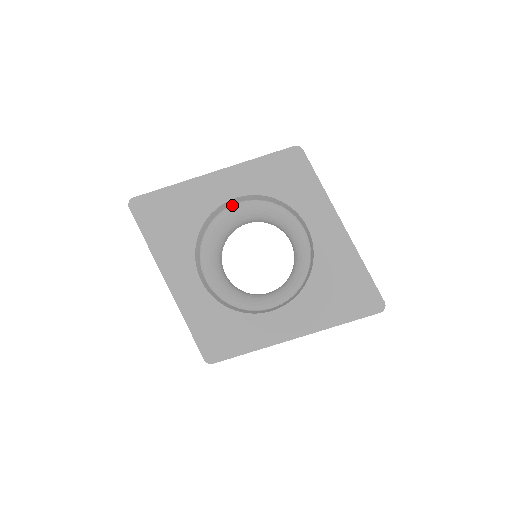
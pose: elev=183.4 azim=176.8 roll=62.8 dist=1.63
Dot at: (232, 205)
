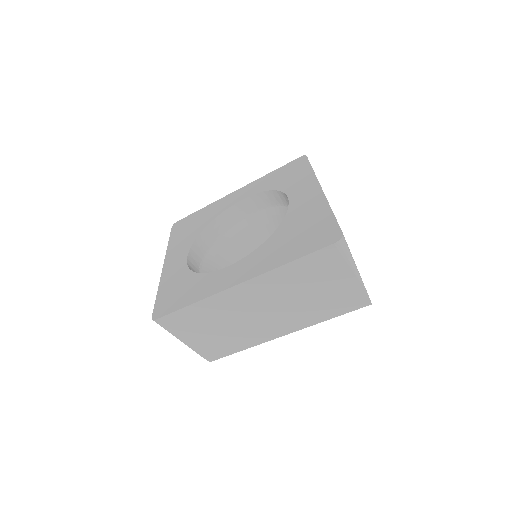
Dot at: (247, 217)
